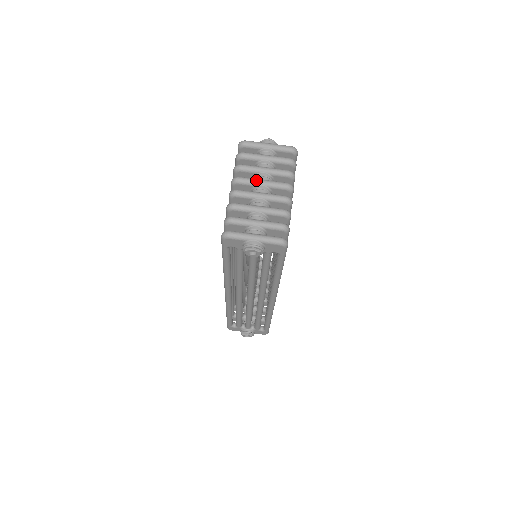
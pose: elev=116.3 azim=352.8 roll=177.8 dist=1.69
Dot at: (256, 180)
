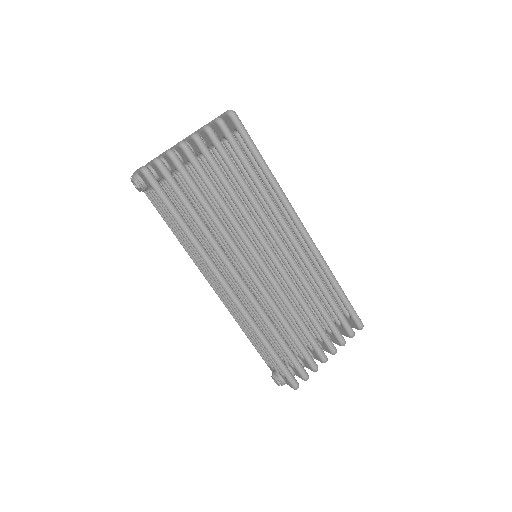
Dot at: occluded
